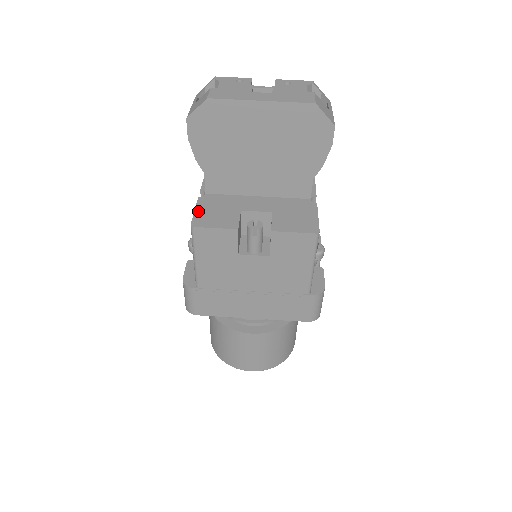
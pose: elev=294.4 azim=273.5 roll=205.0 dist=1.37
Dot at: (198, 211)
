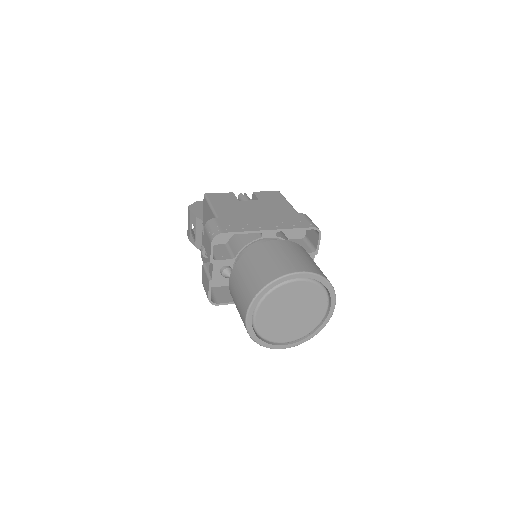
Dot at: occluded
